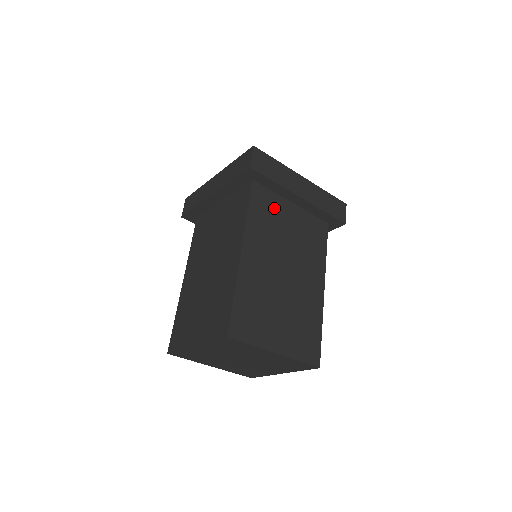
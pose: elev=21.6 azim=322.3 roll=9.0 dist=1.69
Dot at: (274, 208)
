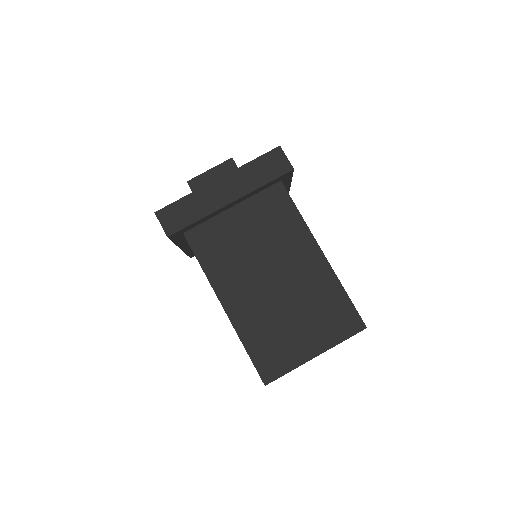
Dot at: (220, 234)
